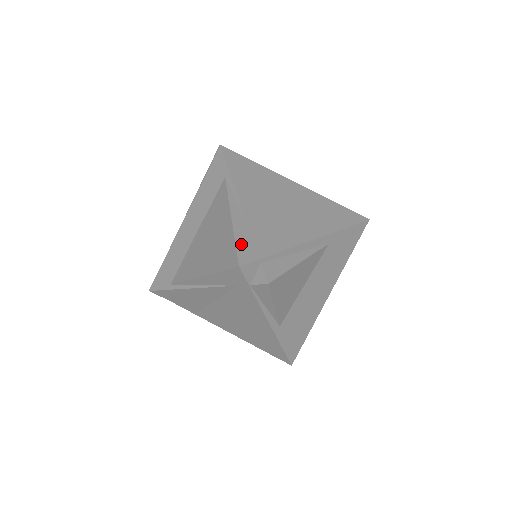
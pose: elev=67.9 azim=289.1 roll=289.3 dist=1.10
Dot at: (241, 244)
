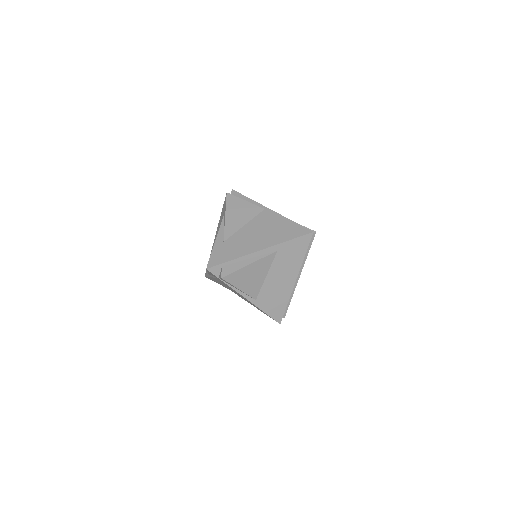
Dot at: (213, 256)
